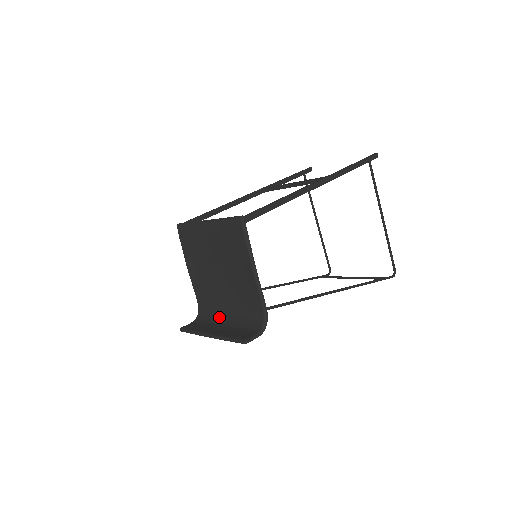
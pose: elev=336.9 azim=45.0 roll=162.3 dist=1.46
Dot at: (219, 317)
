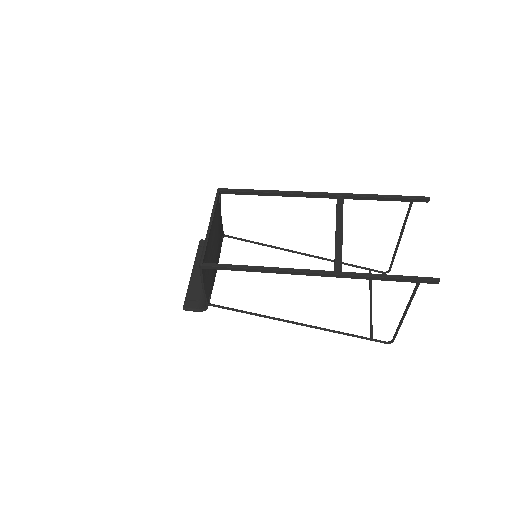
Dot at: occluded
